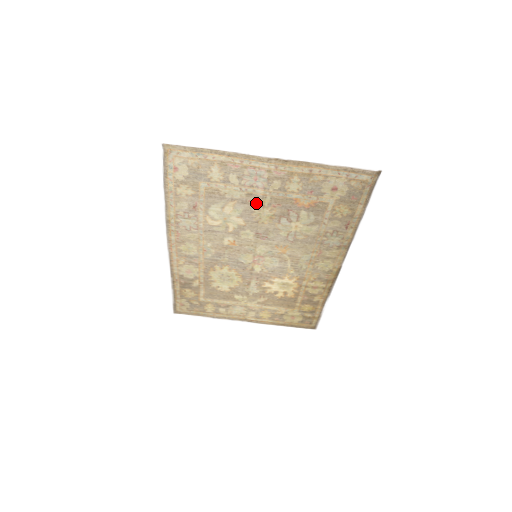
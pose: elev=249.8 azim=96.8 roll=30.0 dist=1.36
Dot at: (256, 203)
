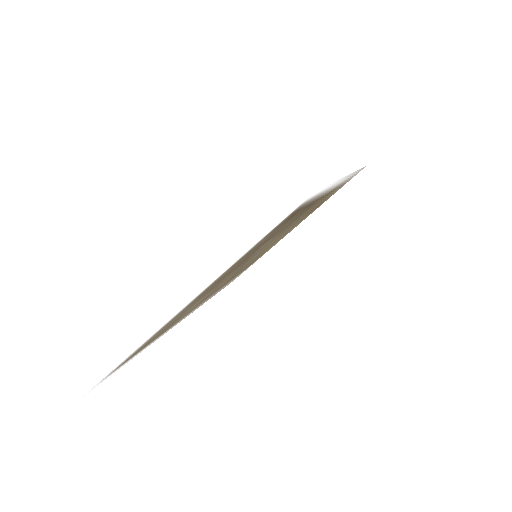
Dot at: (213, 287)
